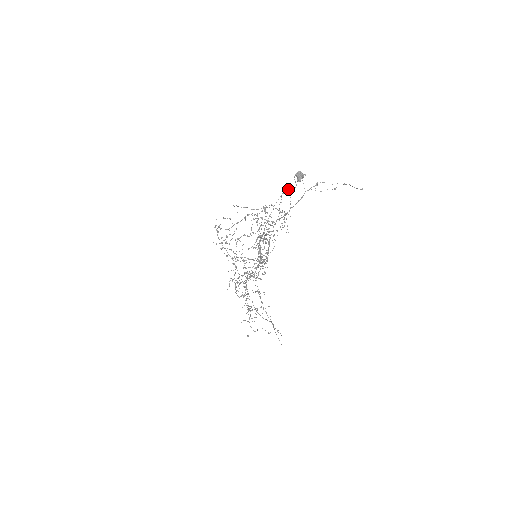
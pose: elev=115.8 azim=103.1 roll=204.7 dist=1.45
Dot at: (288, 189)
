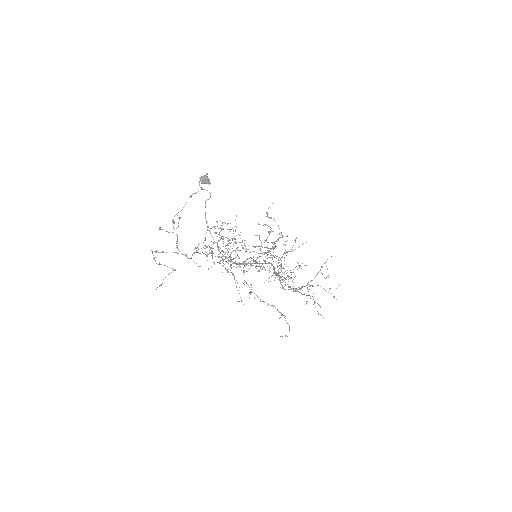
Dot at: (205, 203)
